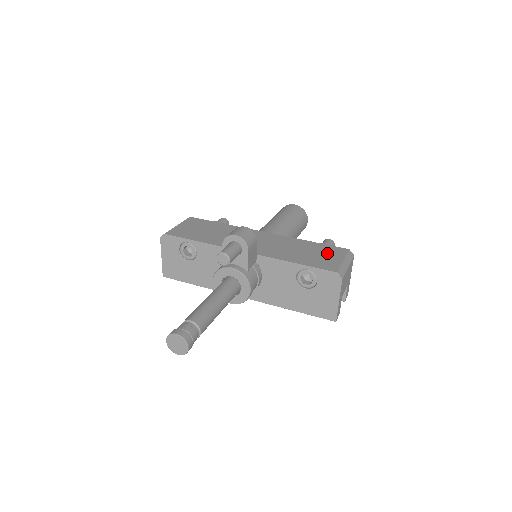
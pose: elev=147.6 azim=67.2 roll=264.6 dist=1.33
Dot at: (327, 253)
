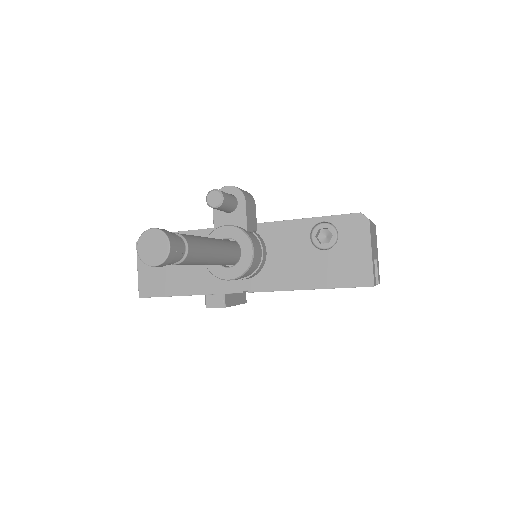
Dot at: occluded
